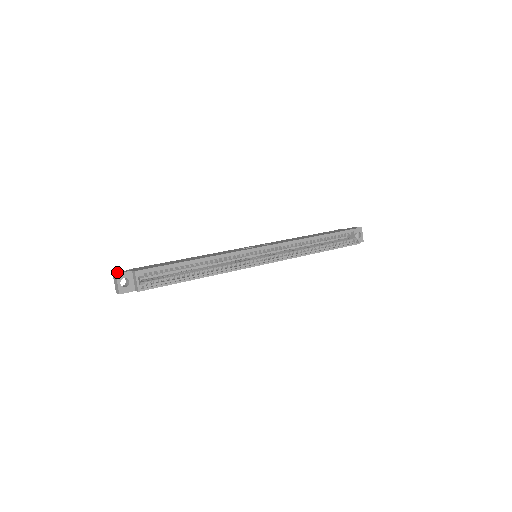
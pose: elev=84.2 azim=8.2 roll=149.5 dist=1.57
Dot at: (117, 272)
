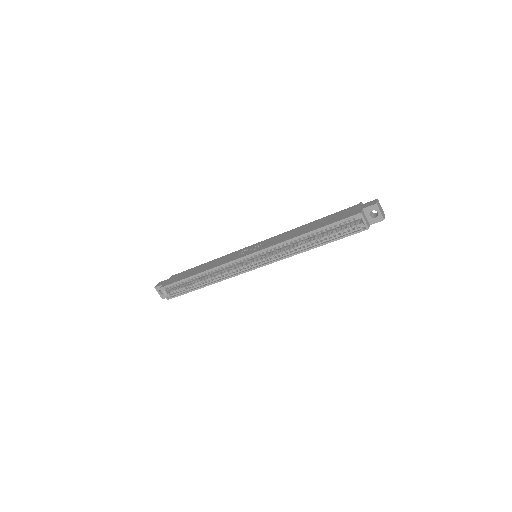
Dot at: (159, 283)
